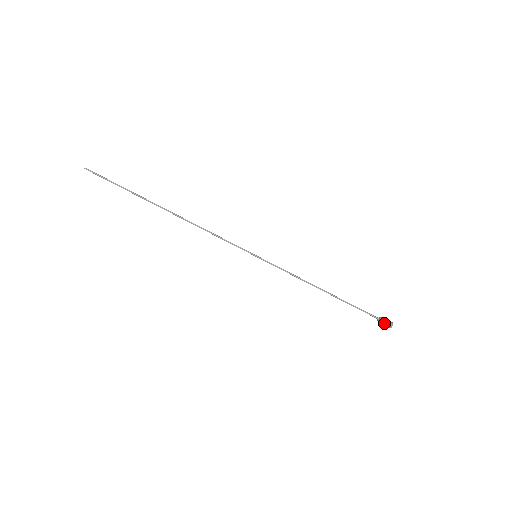
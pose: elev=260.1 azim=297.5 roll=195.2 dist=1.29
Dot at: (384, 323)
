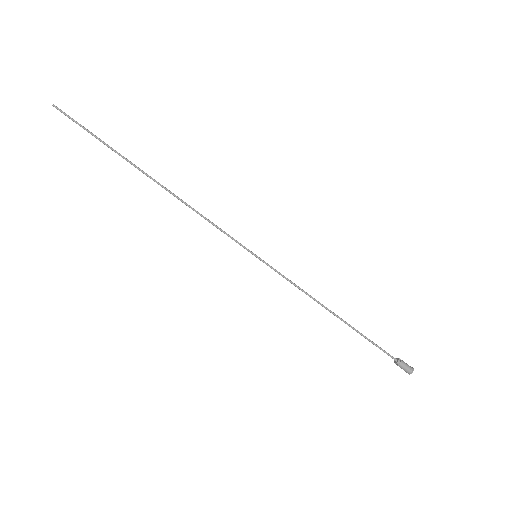
Dot at: (402, 367)
